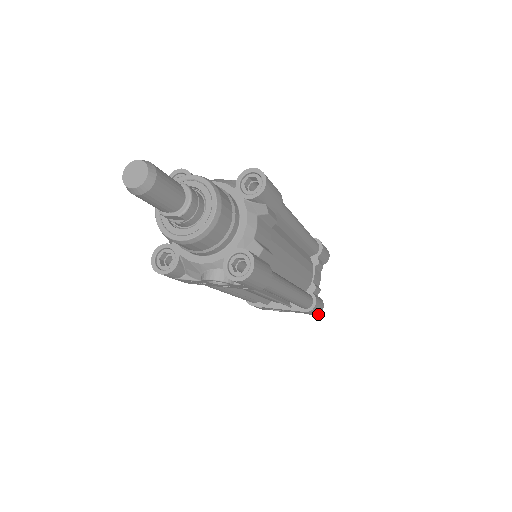
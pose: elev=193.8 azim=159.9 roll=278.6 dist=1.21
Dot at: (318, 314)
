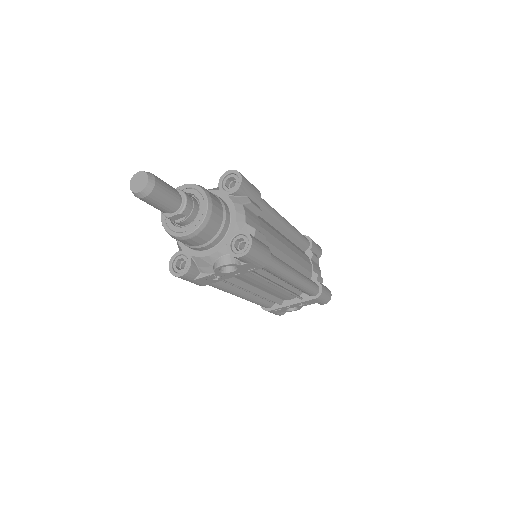
Dot at: (328, 301)
